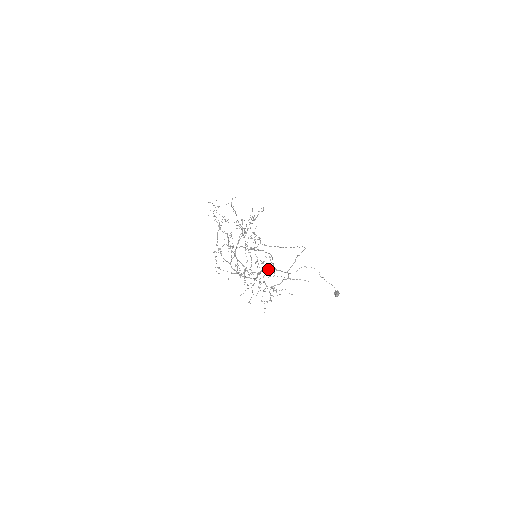
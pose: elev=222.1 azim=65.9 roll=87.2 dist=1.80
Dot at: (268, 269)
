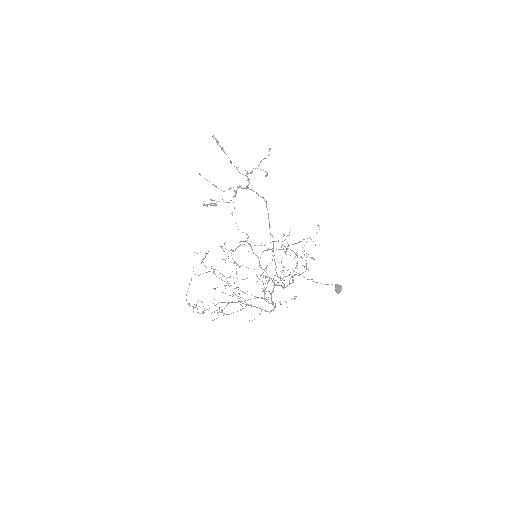
Dot at: (273, 290)
